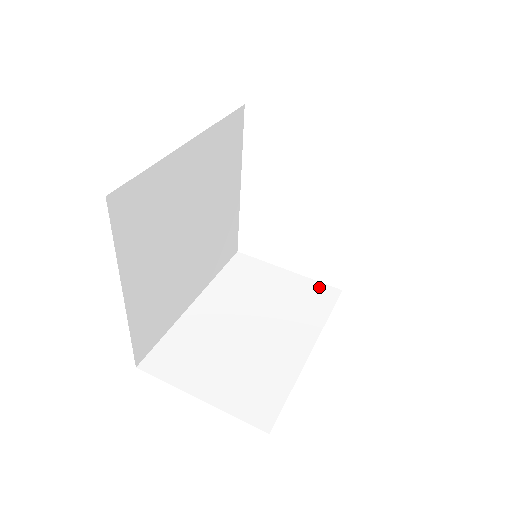
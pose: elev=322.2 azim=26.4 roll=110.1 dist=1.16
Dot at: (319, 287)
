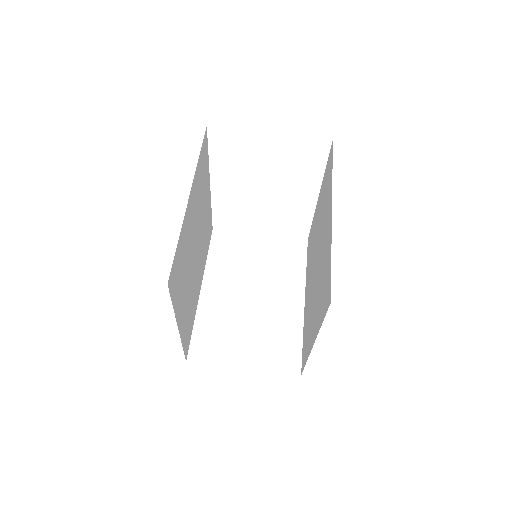
Dot at: (290, 243)
